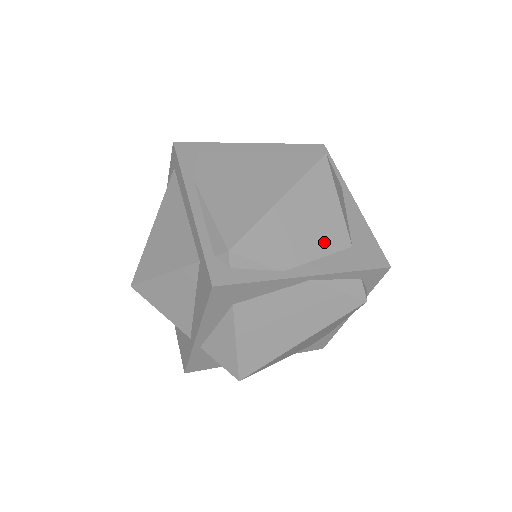
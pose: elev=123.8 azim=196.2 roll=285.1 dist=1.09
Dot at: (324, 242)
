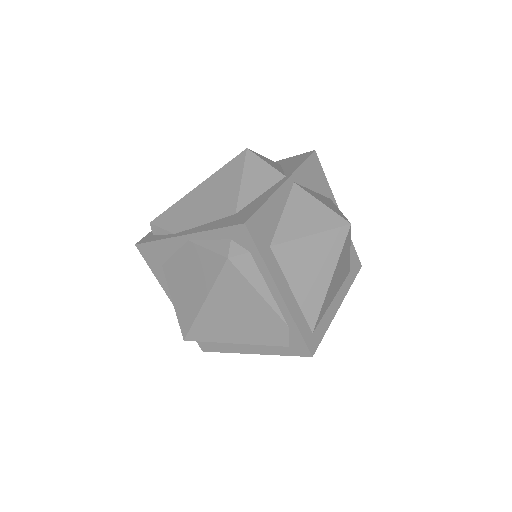
Dot at: (213, 212)
